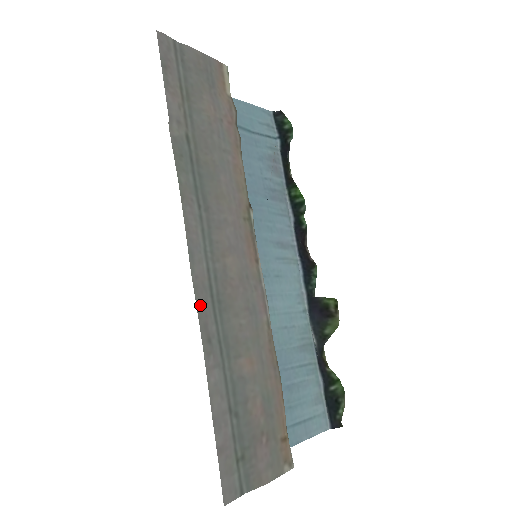
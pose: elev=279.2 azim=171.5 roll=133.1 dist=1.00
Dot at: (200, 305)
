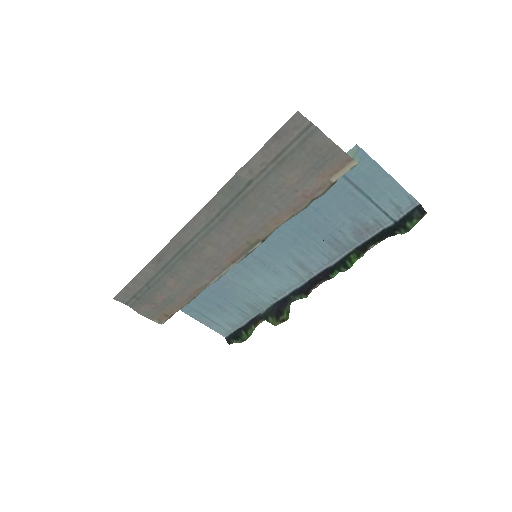
Dot at: (168, 247)
